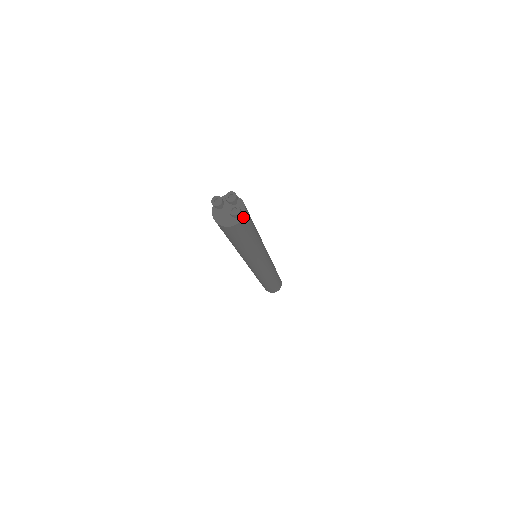
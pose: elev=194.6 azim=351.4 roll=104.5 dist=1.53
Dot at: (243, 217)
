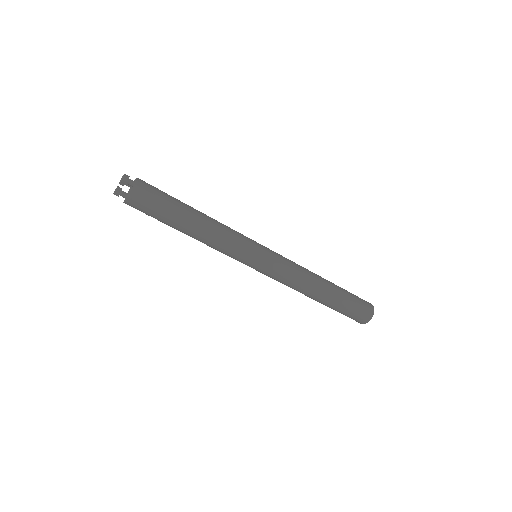
Dot at: (136, 180)
